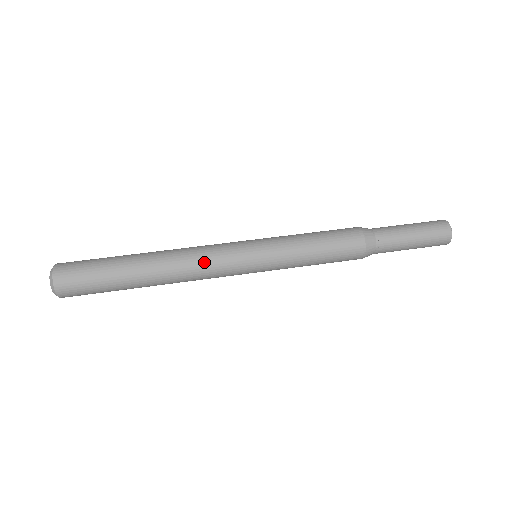
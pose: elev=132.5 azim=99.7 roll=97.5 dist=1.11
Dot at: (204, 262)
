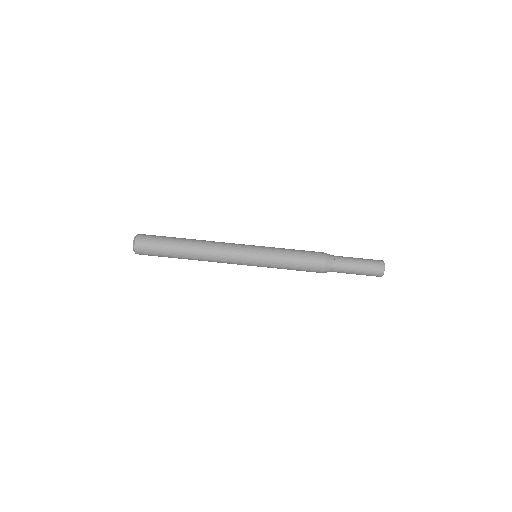
Dot at: (222, 262)
